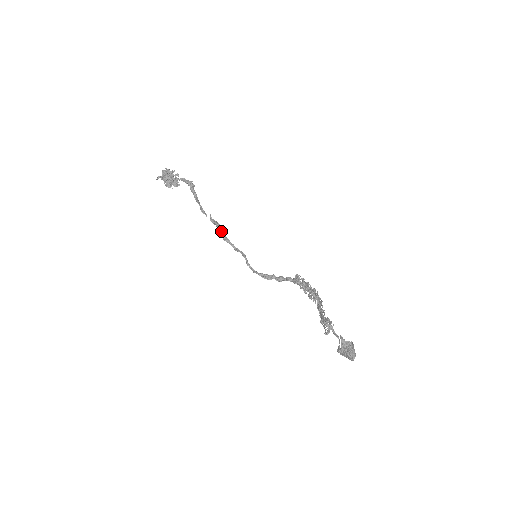
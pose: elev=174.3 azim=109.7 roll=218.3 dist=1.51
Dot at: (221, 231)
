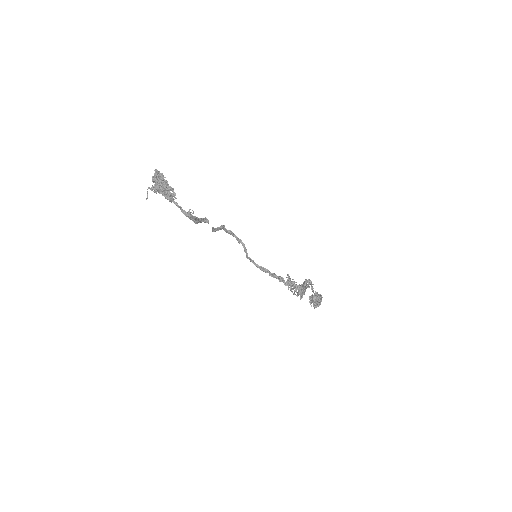
Dot at: (225, 228)
